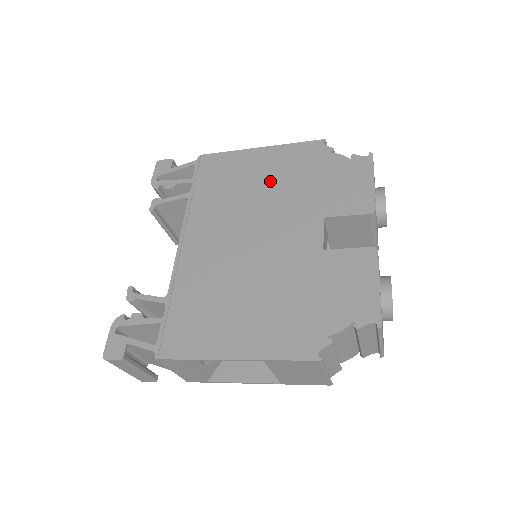
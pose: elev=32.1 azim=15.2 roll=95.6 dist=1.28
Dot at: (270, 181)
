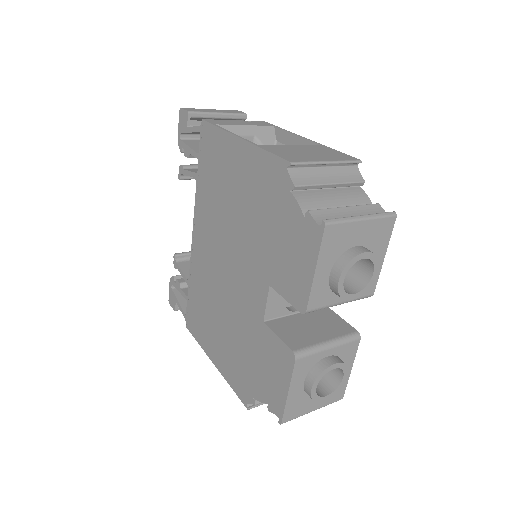
Dot at: (242, 202)
